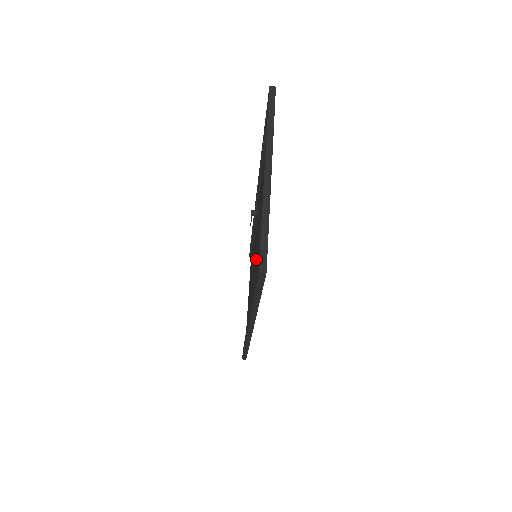
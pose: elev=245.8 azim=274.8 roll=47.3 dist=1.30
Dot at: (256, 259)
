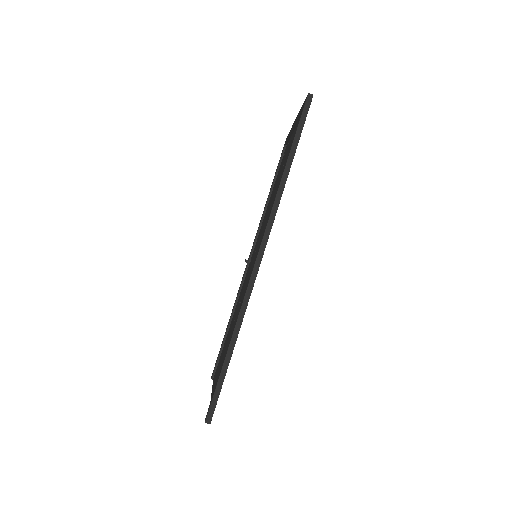
Dot at: (268, 216)
